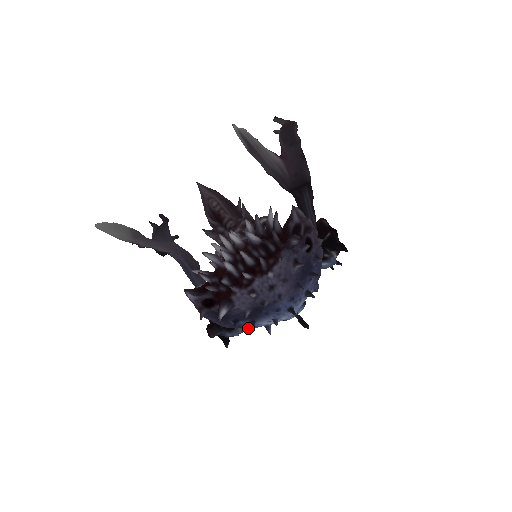
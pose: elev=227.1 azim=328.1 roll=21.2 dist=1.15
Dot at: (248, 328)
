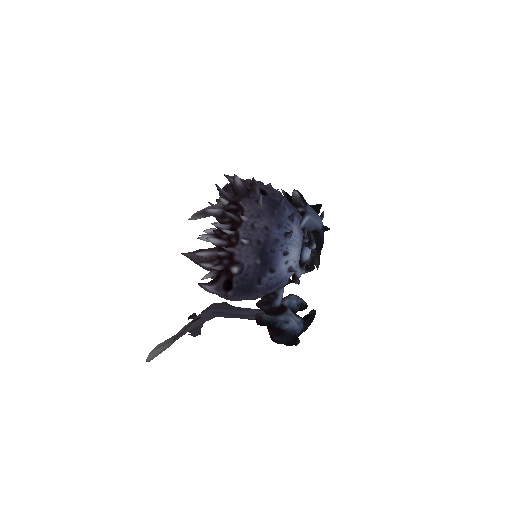
Dot at: (279, 286)
